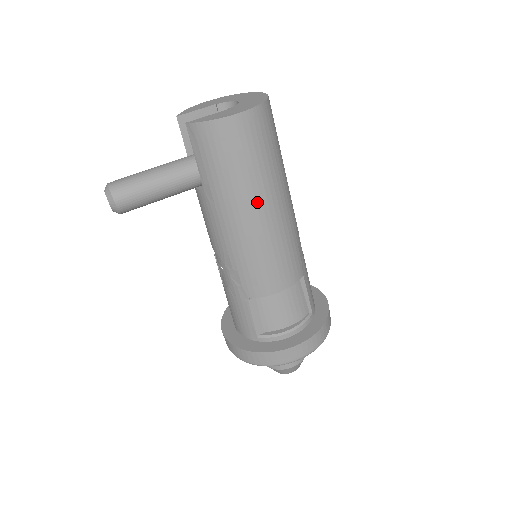
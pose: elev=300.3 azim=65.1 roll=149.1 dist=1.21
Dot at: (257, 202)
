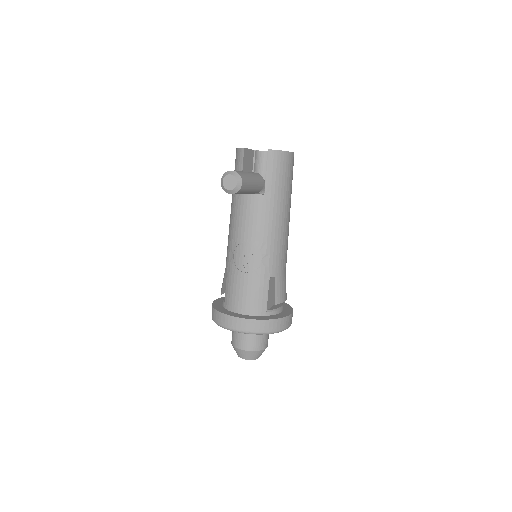
Dot at: (289, 207)
